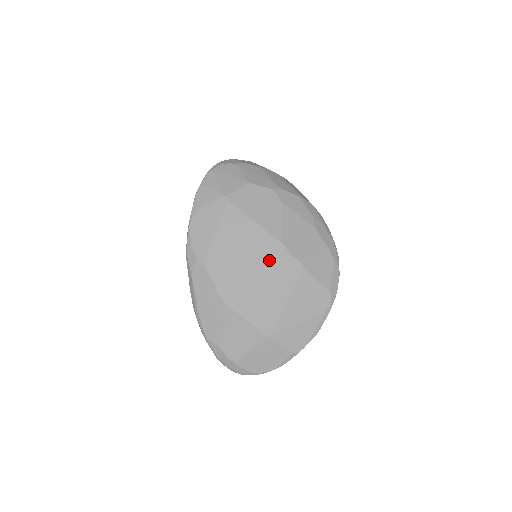
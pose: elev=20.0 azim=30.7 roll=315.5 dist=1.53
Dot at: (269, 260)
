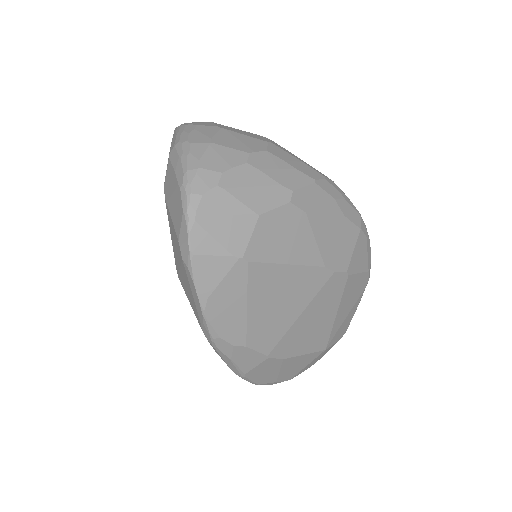
Dot at: (315, 293)
